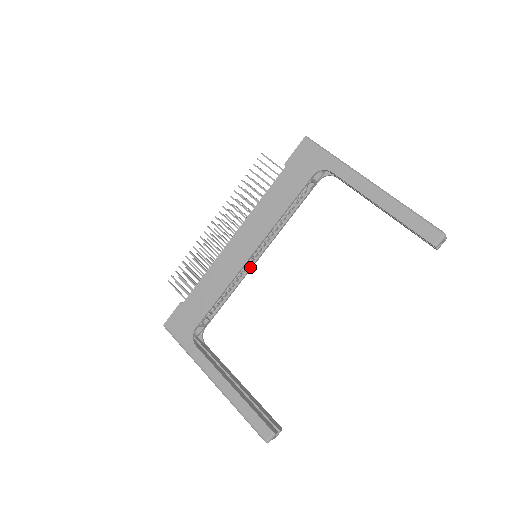
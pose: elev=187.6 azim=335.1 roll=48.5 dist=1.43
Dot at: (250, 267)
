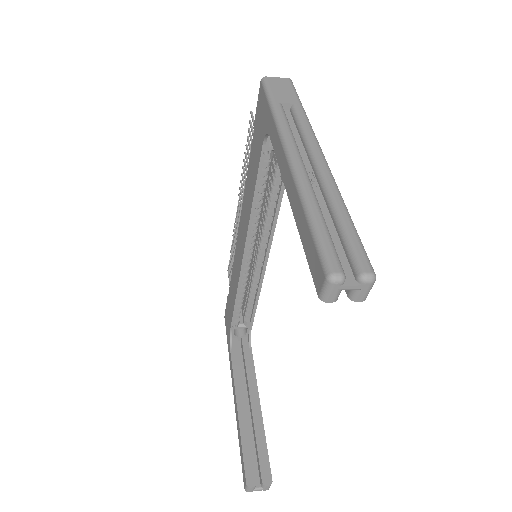
Dot at: (262, 268)
